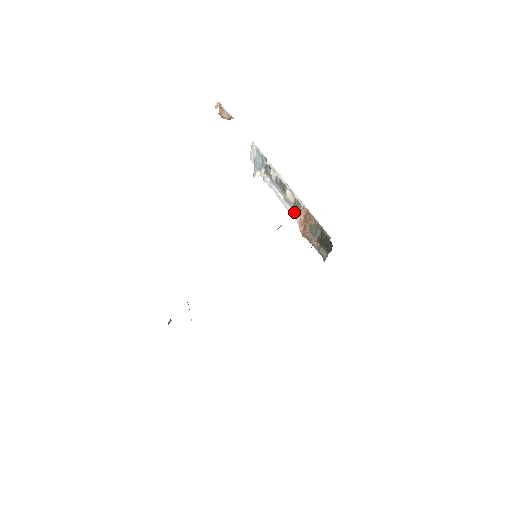
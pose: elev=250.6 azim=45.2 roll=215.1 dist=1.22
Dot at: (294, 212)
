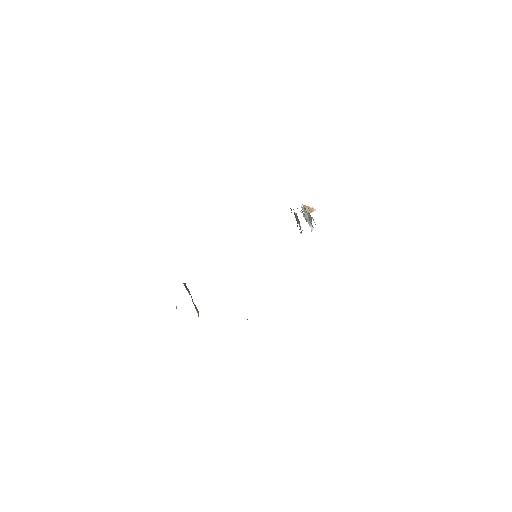
Dot at: occluded
